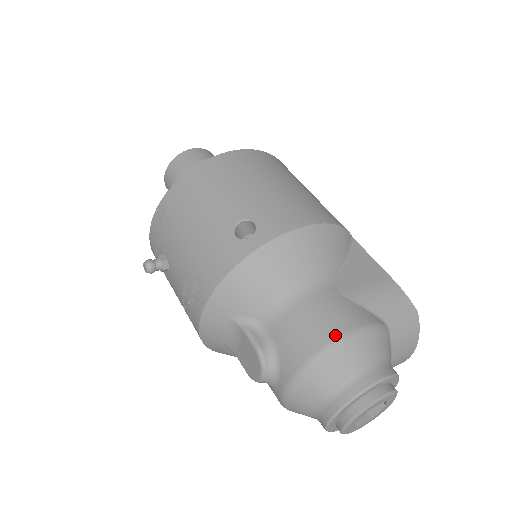
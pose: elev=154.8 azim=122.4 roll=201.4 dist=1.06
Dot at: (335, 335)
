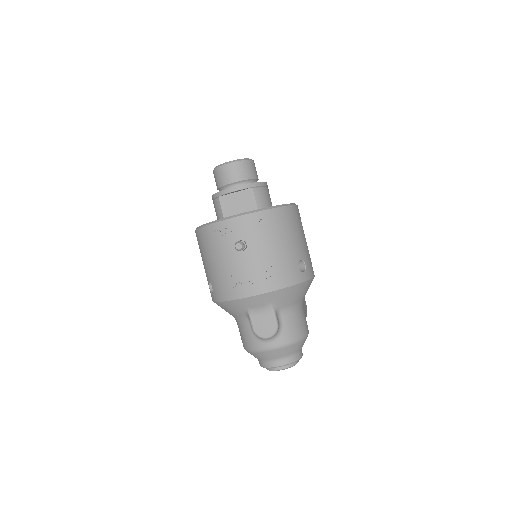
Dot at: (305, 333)
